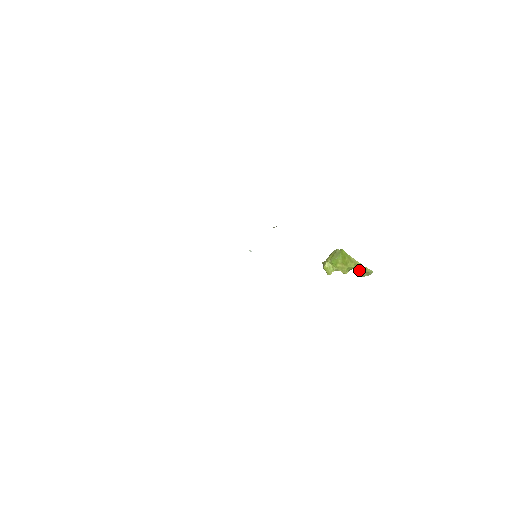
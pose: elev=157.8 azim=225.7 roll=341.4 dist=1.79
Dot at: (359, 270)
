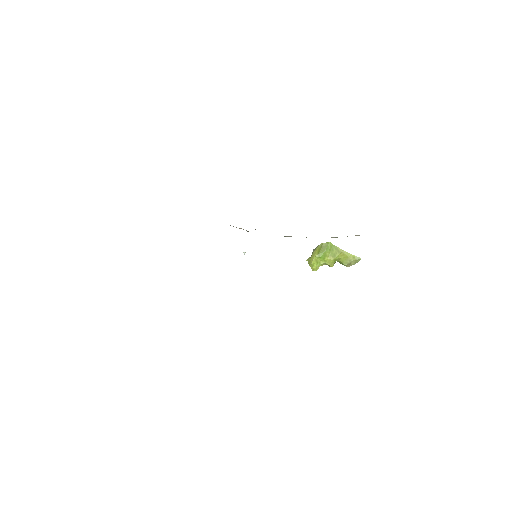
Dot at: (347, 260)
